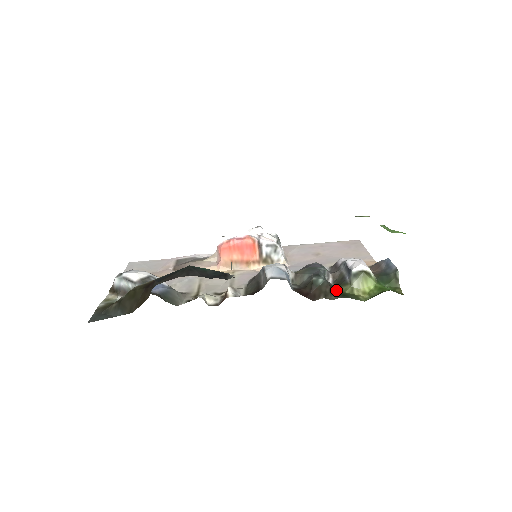
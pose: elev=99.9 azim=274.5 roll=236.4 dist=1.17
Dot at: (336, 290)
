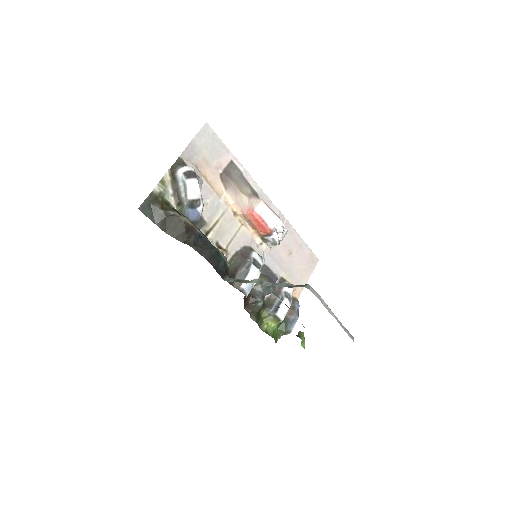
Dot at: (260, 312)
